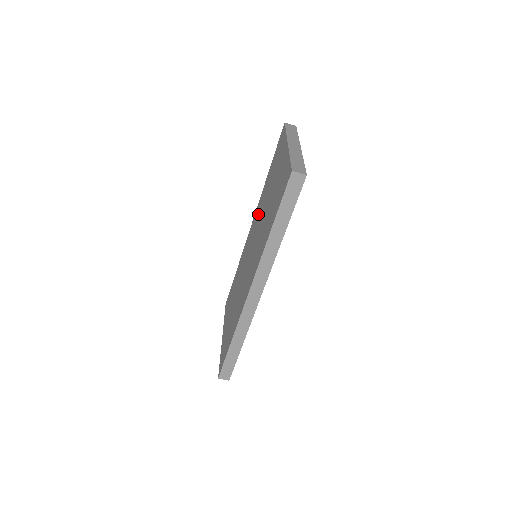
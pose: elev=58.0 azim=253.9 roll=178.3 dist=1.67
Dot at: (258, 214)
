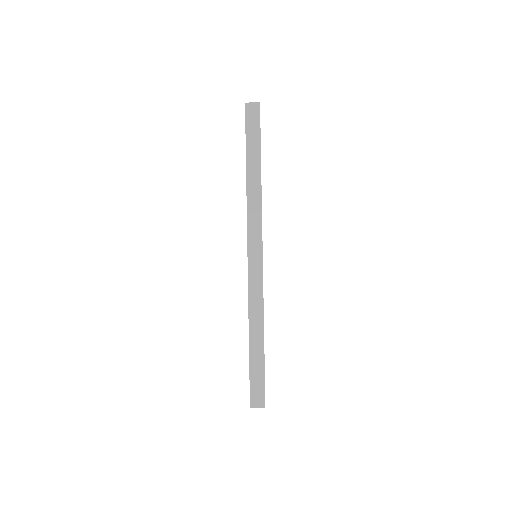
Dot at: occluded
